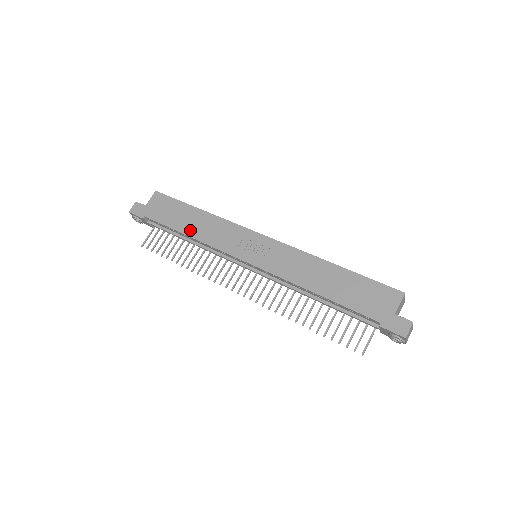
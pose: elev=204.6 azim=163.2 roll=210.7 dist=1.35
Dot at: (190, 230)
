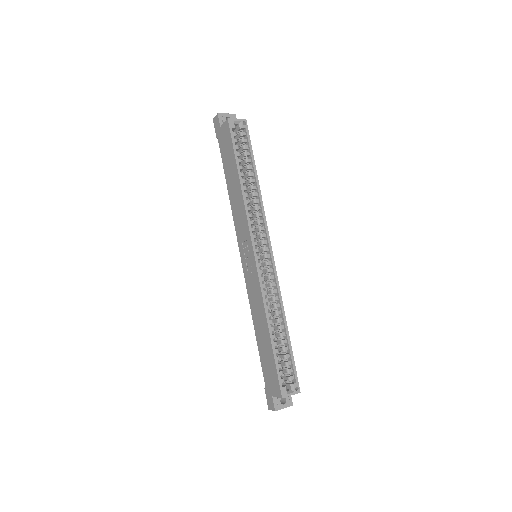
Dot at: (230, 190)
